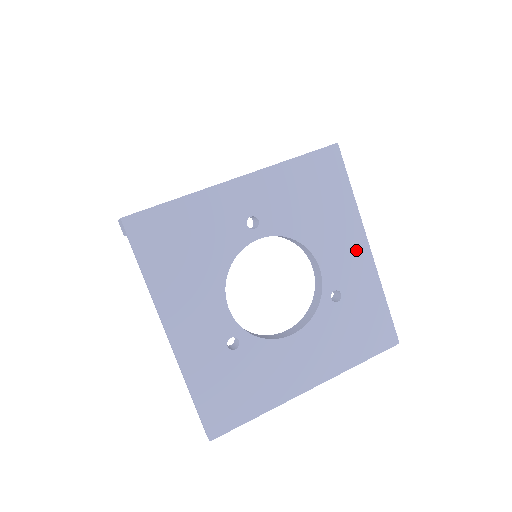
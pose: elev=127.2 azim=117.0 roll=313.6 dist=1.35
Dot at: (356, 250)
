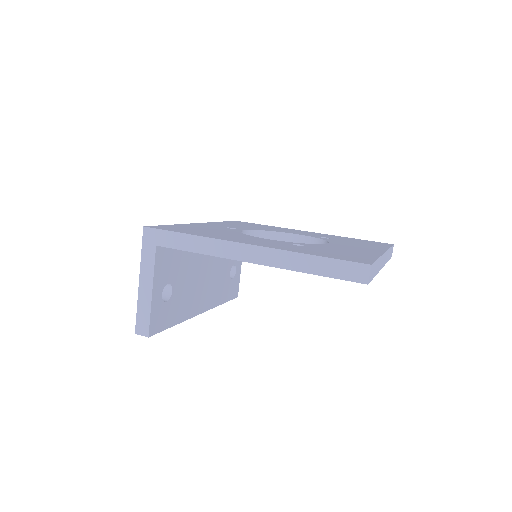
Dot at: (305, 232)
